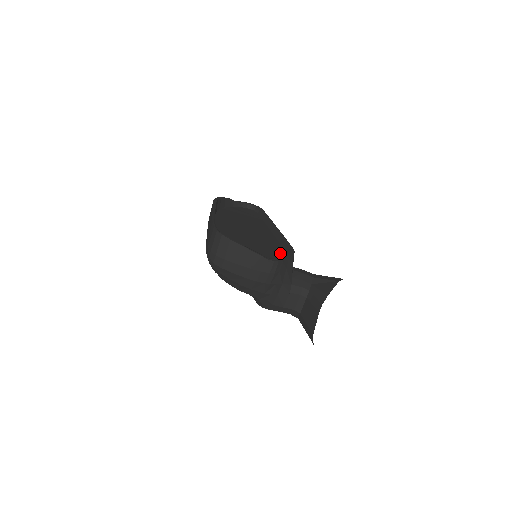
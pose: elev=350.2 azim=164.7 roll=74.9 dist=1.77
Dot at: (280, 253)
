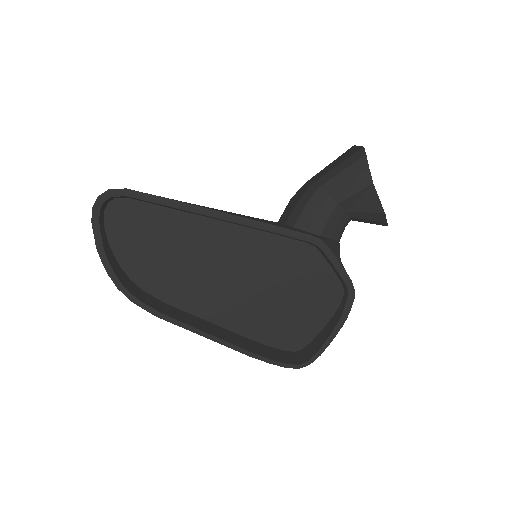
Dot at: (310, 257)
